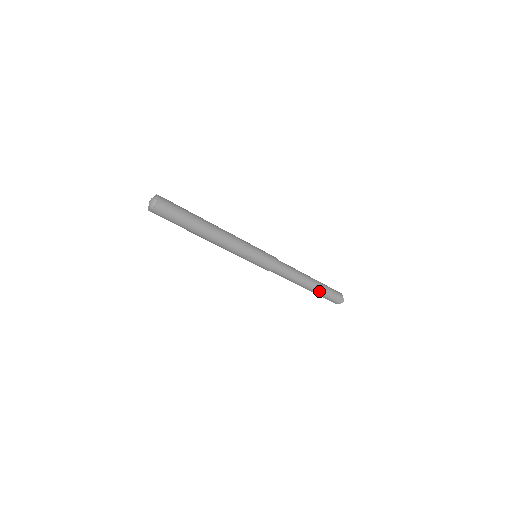
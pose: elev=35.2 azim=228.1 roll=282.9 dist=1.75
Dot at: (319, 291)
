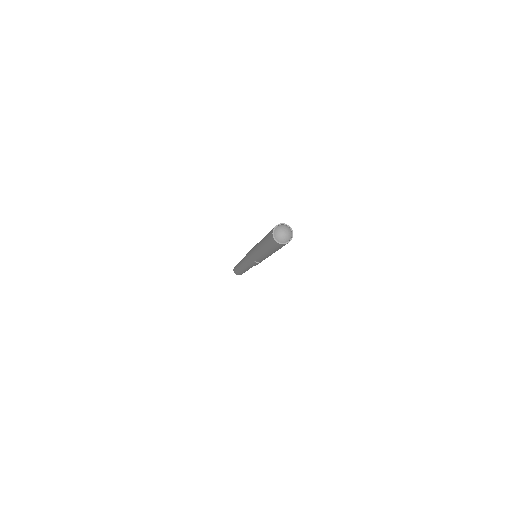
Dot at: occluded
